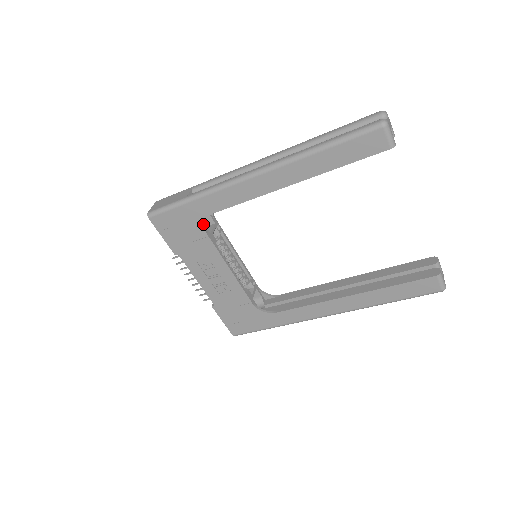
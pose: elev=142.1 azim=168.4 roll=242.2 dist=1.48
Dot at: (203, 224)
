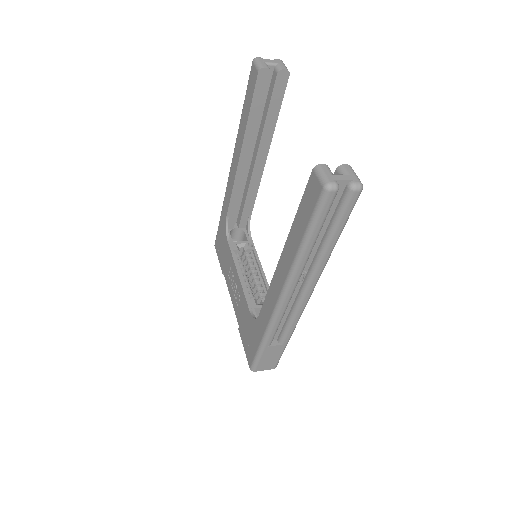
Dot at: (226, 232)
